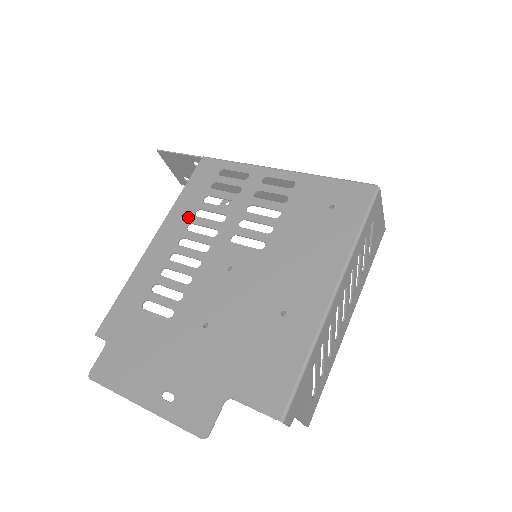
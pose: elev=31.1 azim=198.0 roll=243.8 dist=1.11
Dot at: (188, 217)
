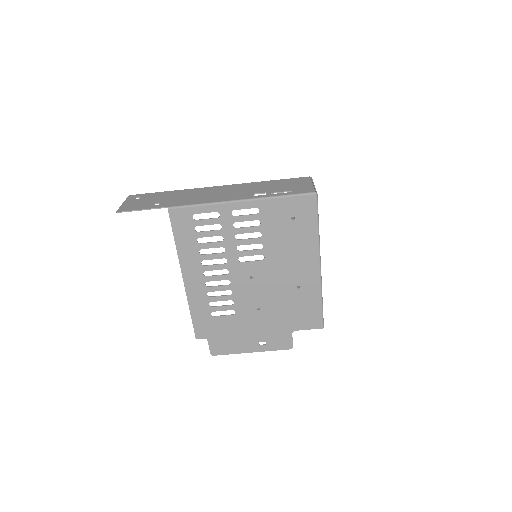
Dot at: (197, 258)
